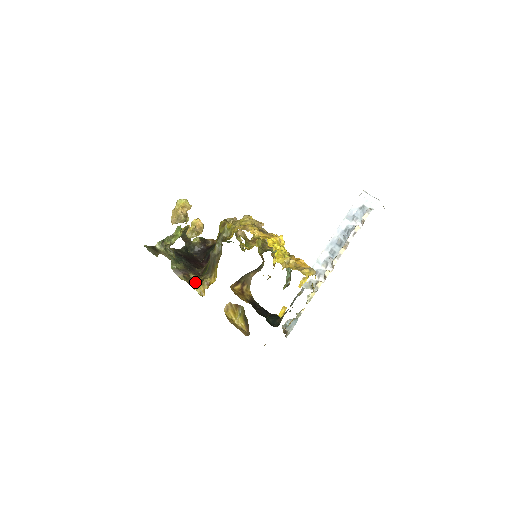
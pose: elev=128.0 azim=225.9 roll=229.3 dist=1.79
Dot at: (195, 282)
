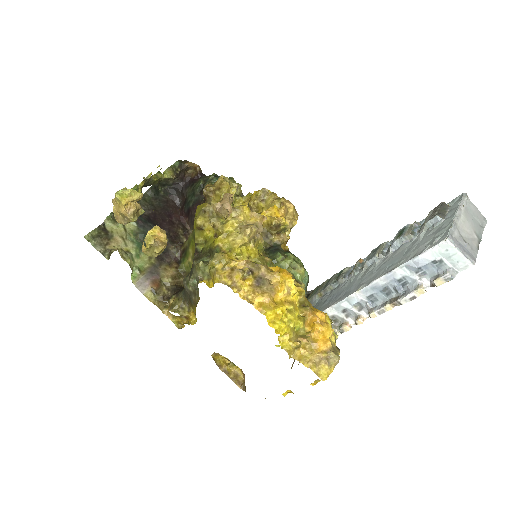
Dot at: (168, 311)
